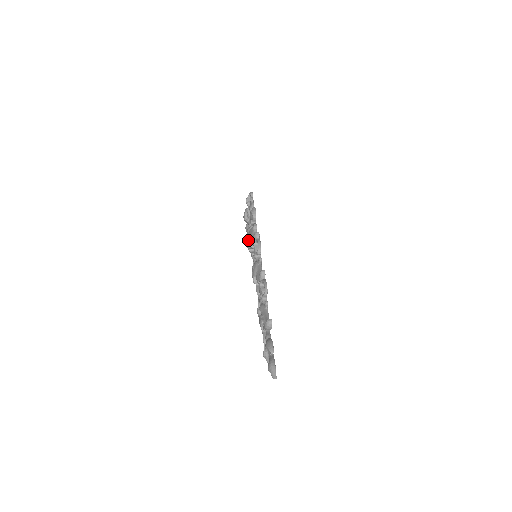
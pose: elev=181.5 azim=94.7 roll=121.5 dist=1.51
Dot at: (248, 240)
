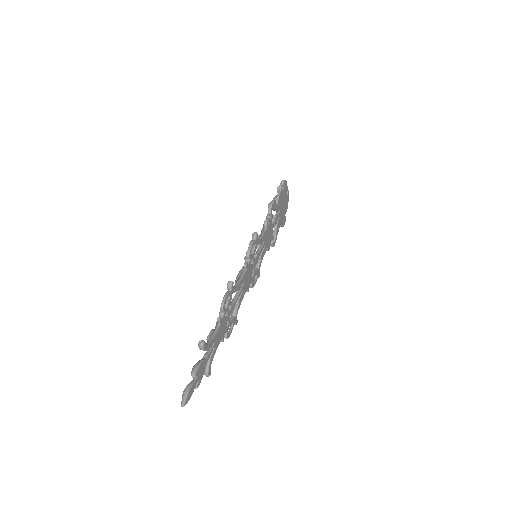
Dot at: occluded
